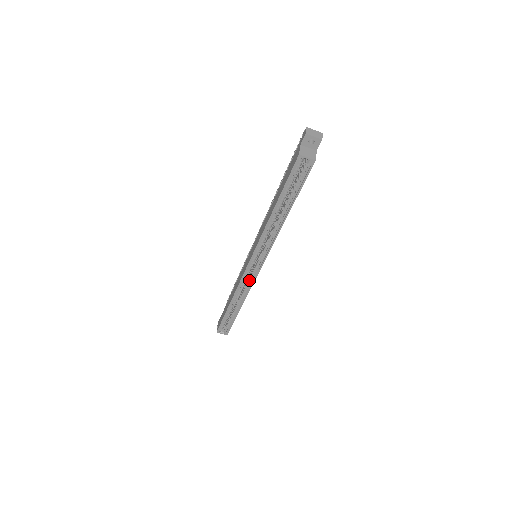
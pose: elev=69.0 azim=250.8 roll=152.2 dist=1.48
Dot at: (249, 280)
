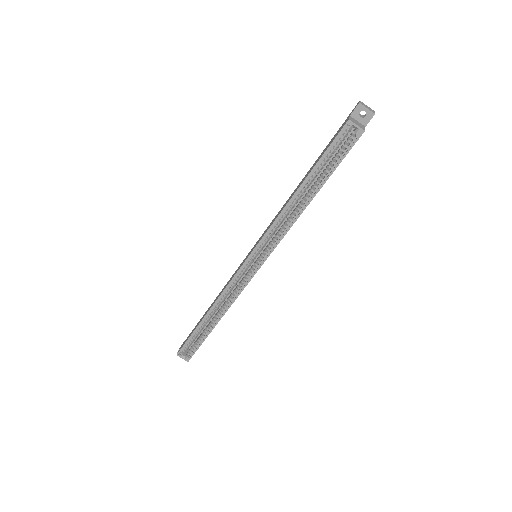
Dot at: (240, 284)
